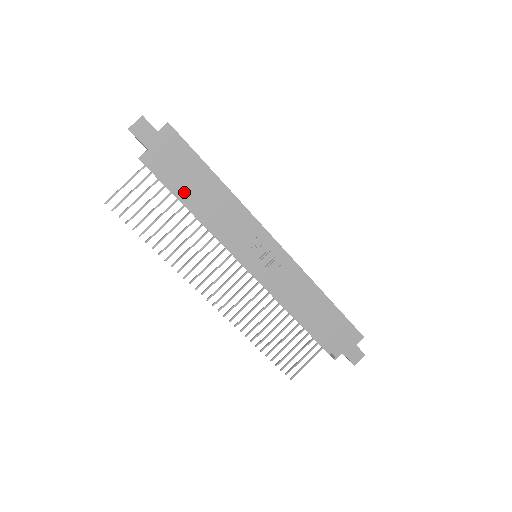
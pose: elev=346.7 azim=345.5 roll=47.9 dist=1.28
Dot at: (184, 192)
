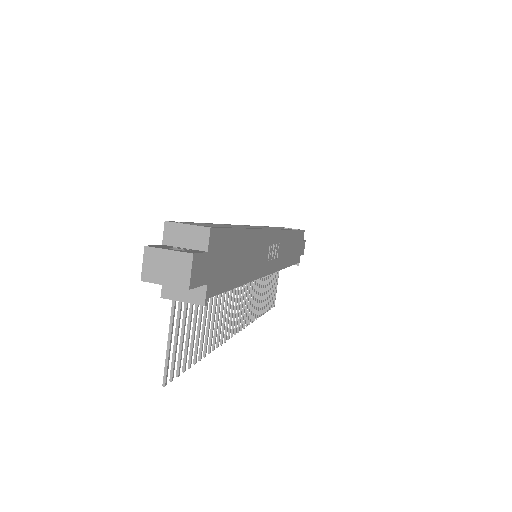
Dot at: (235, 280)
